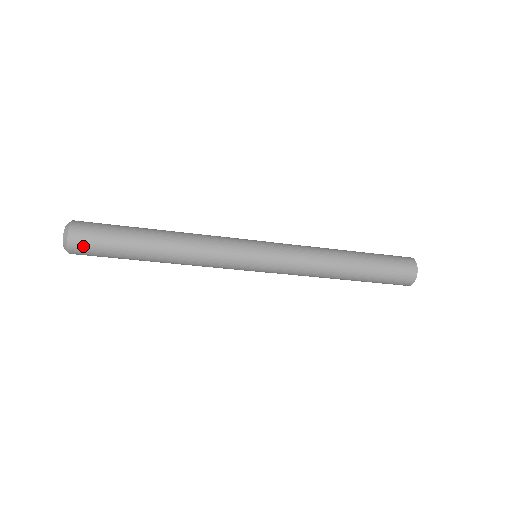
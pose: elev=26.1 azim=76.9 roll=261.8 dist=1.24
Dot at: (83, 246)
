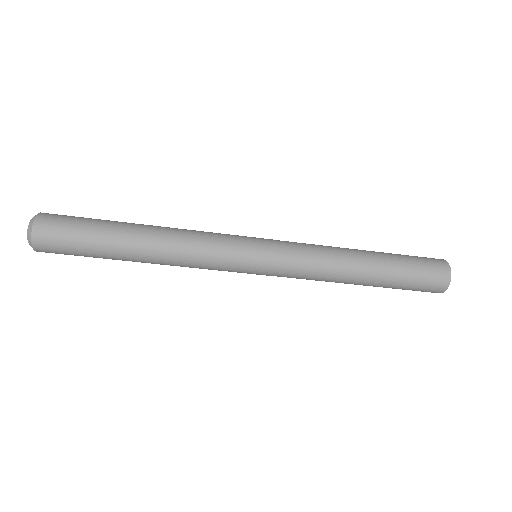
Dot at: (51, 249)
